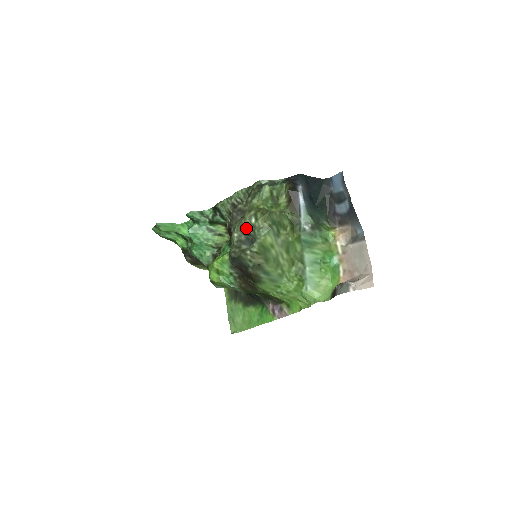
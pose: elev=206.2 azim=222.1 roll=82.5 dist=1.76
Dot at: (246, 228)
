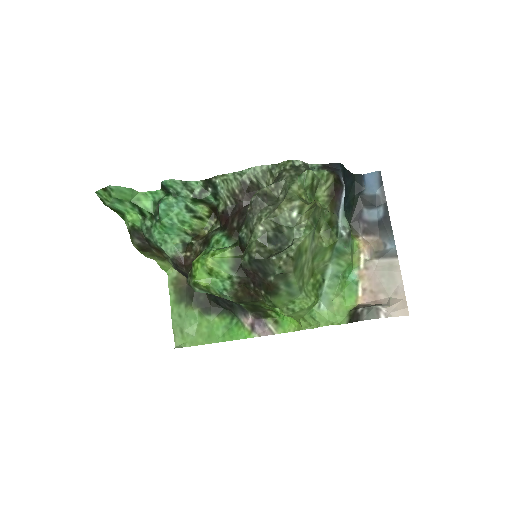
Dot at: (280, 222)
